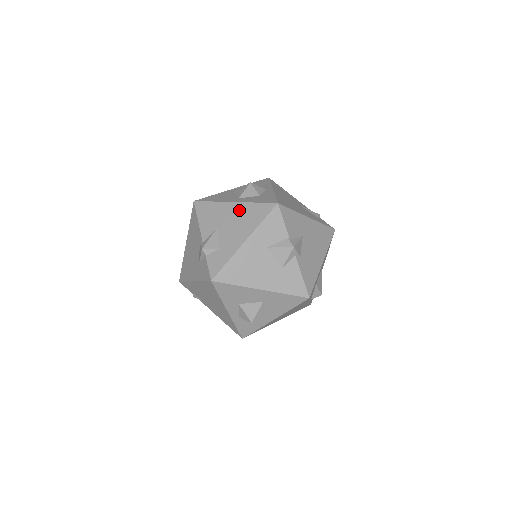
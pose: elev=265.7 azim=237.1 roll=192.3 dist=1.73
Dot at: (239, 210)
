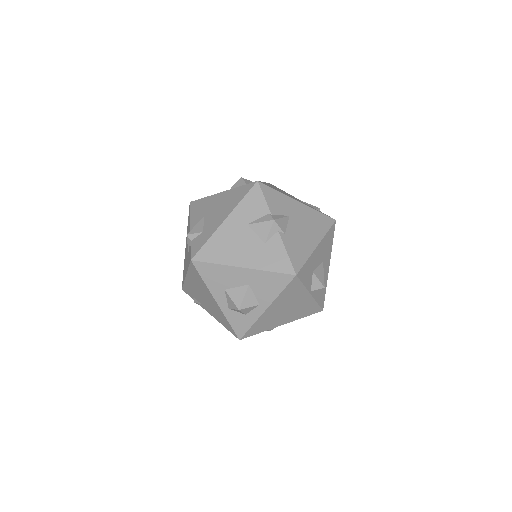
Dot at: (224, 197)
